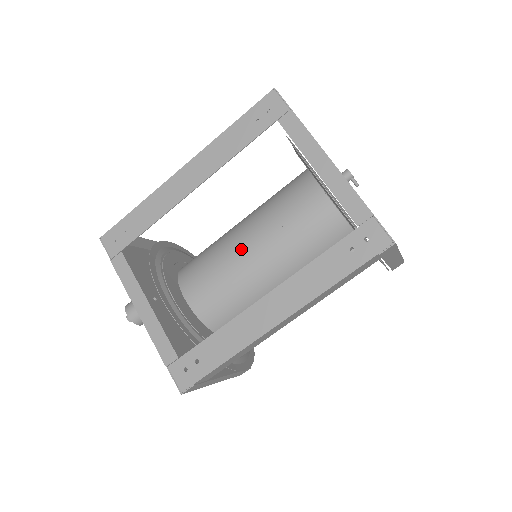
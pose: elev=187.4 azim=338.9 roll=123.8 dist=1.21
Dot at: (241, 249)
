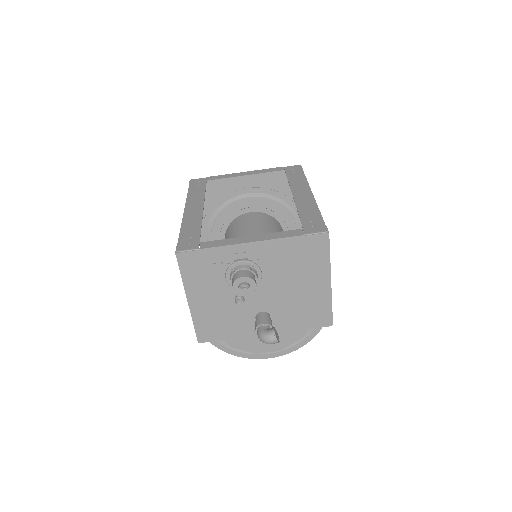
Dot at: occluded
